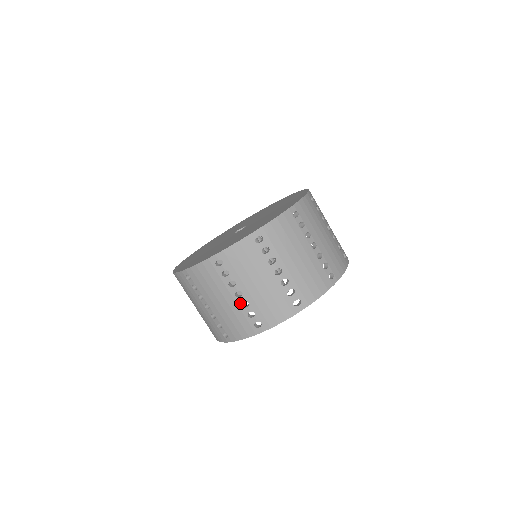
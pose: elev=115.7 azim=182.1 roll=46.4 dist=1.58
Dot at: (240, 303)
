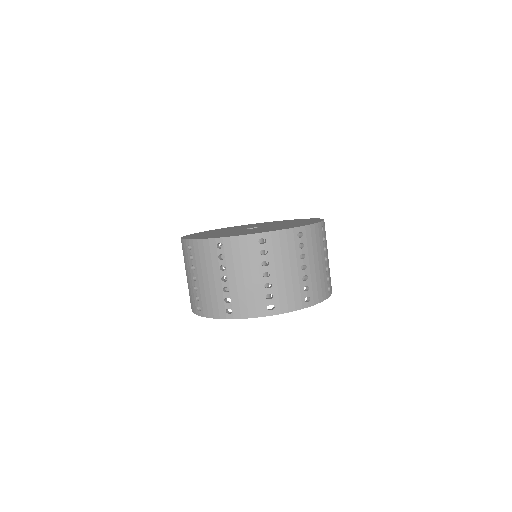
Dot at: occluded
